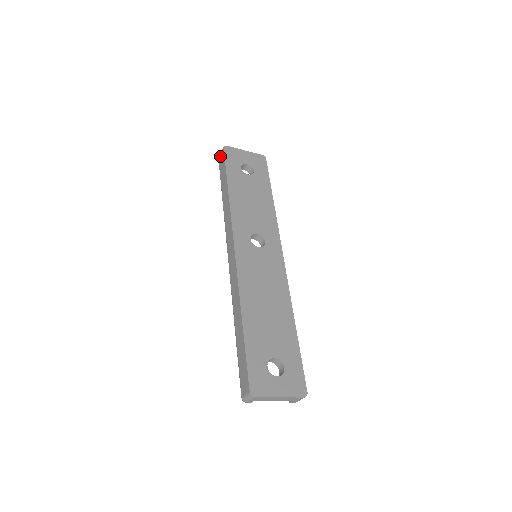
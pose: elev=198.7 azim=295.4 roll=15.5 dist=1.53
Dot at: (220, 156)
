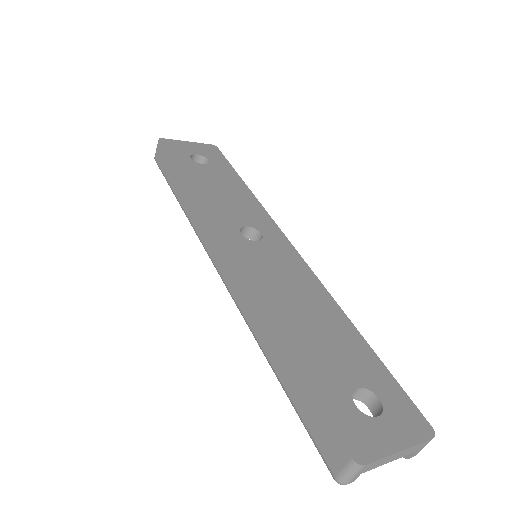
Dot at: (156, 154)
